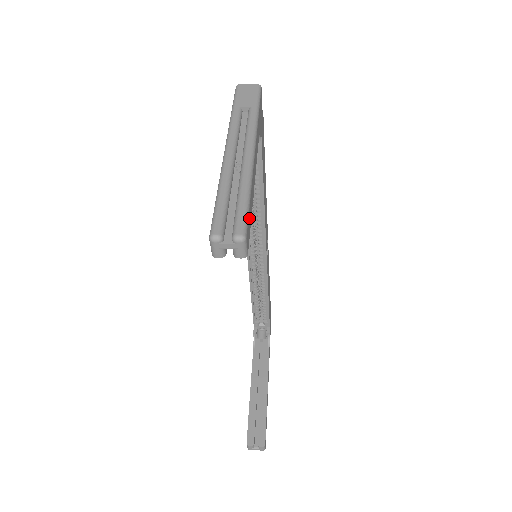
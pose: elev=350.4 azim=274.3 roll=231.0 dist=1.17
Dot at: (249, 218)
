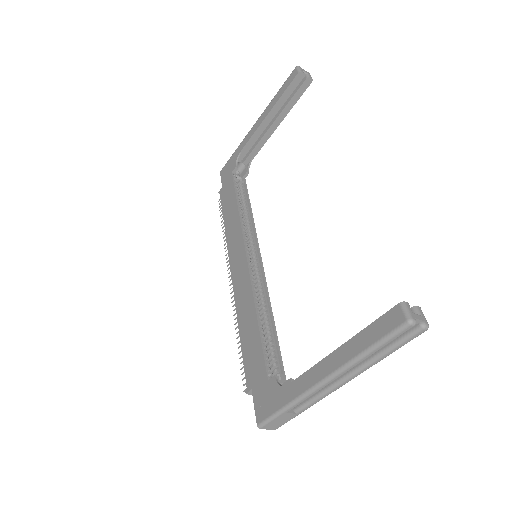
Dot at: occluded
